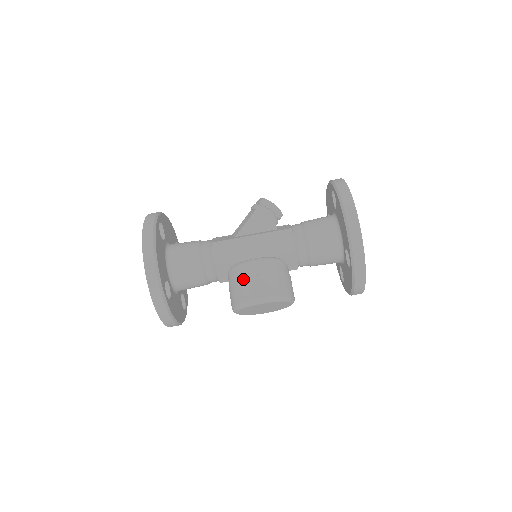
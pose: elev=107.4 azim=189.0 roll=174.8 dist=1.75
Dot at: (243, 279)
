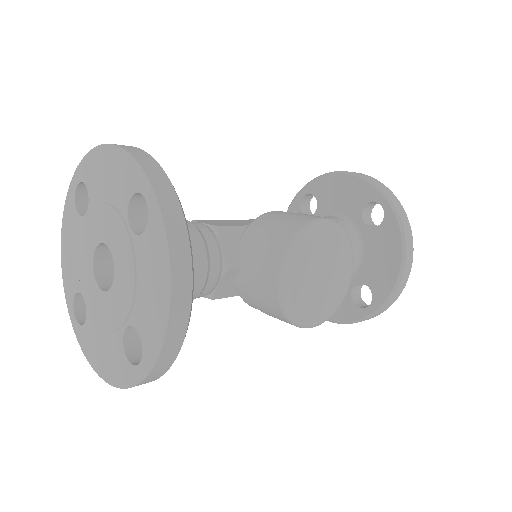
Dot at: (277, 218)
